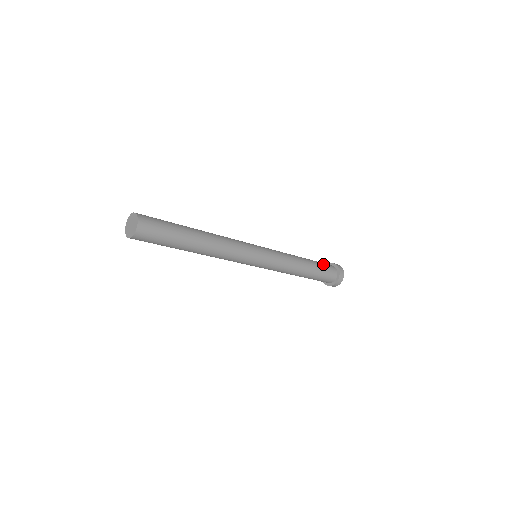
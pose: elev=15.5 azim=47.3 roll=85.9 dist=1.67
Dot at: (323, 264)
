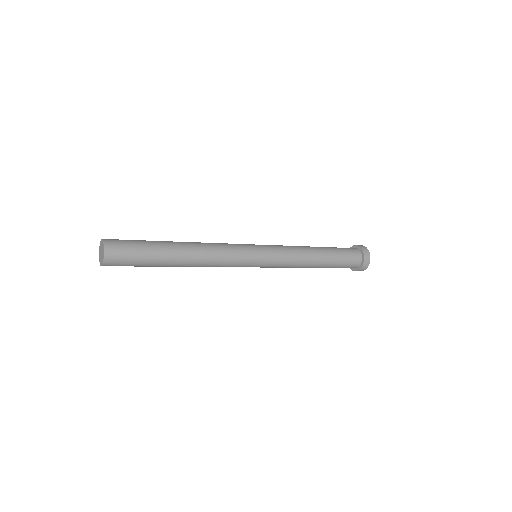
Dot at: (345, 255)
